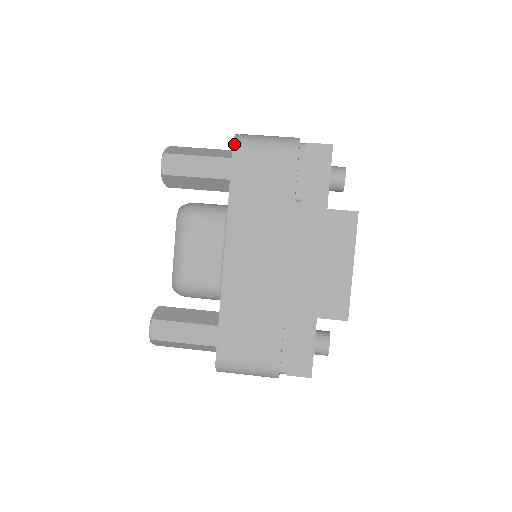
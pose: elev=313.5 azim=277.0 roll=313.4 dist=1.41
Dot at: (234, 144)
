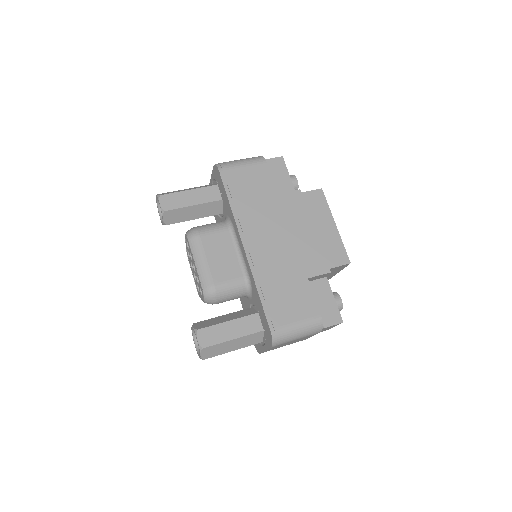
Dot at: (219, 168)
